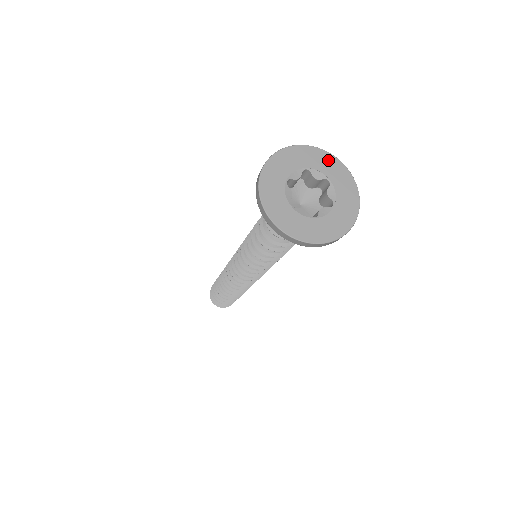
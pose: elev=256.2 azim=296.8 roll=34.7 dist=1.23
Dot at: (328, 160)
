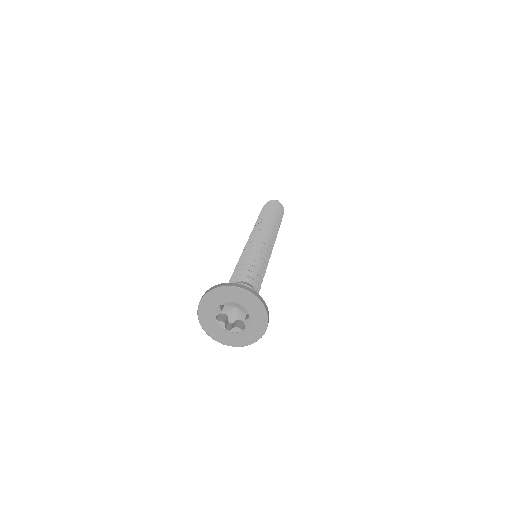
Dot at: (228, 292)
